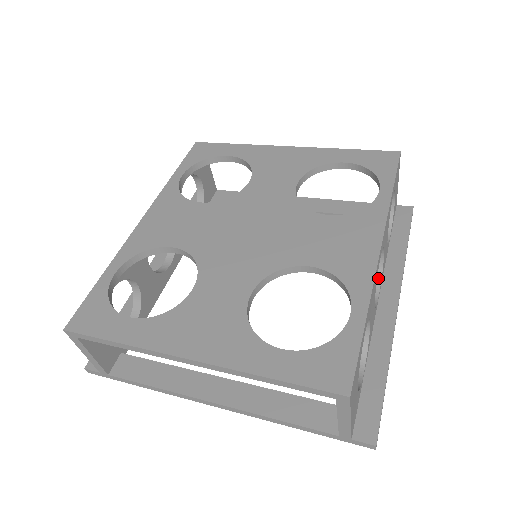
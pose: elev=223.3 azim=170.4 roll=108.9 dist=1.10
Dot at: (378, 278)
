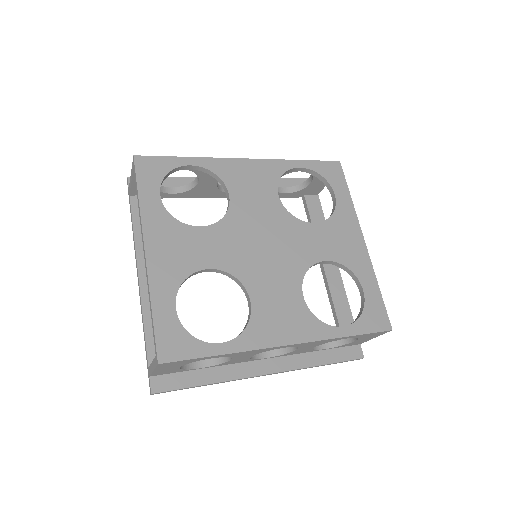
Dot at: (281, 352)
